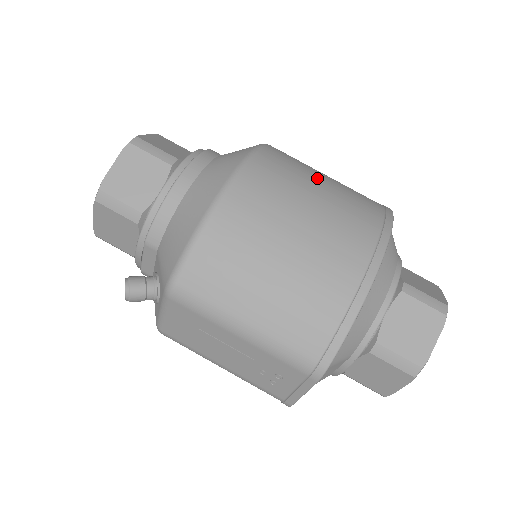
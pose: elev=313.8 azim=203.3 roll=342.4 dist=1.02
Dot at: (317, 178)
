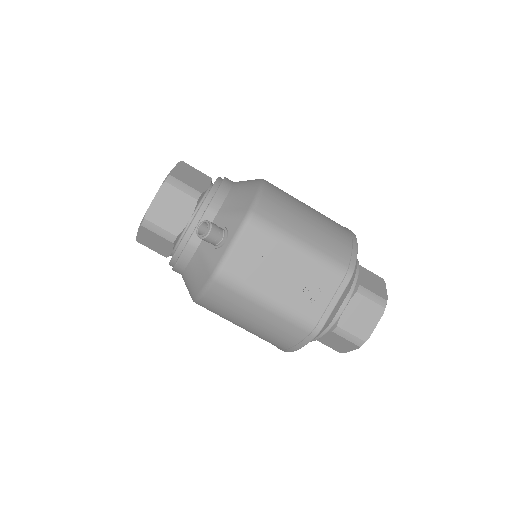
Dot at: occluded
